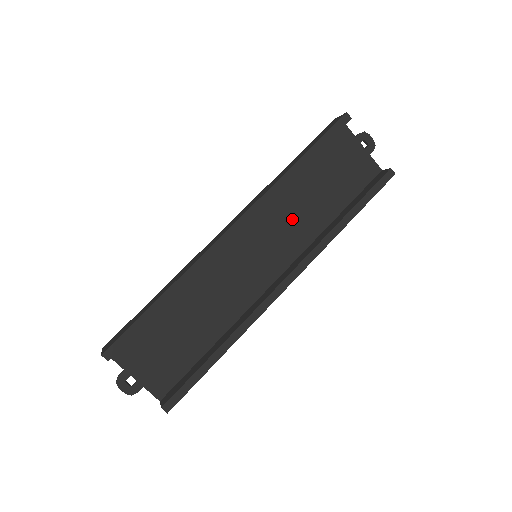
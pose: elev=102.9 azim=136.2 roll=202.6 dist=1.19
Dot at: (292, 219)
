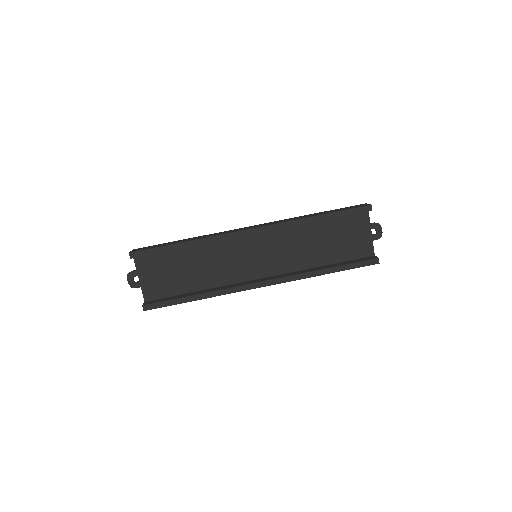
Dot at: (294, 248)
